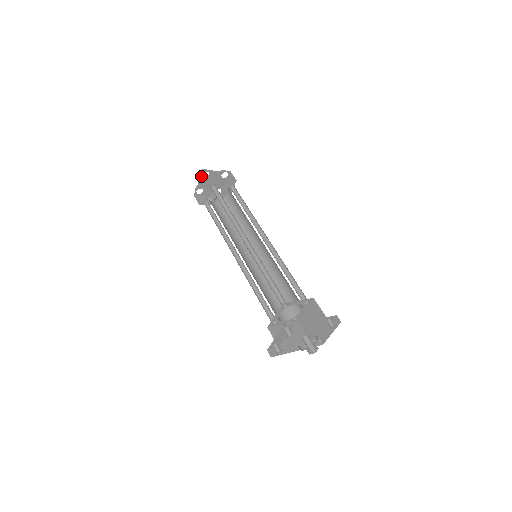
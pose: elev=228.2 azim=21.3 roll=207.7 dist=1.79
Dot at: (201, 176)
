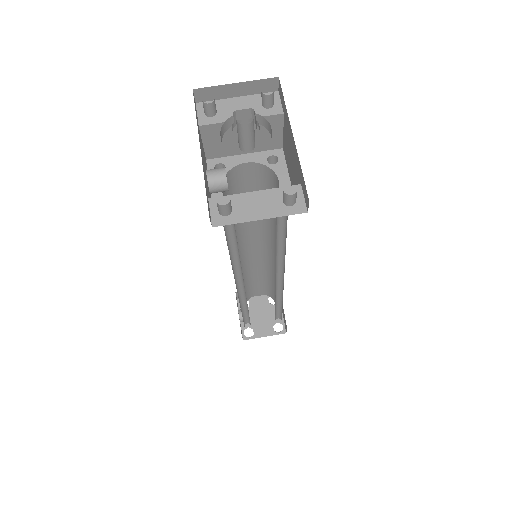
Dot at: occluded
